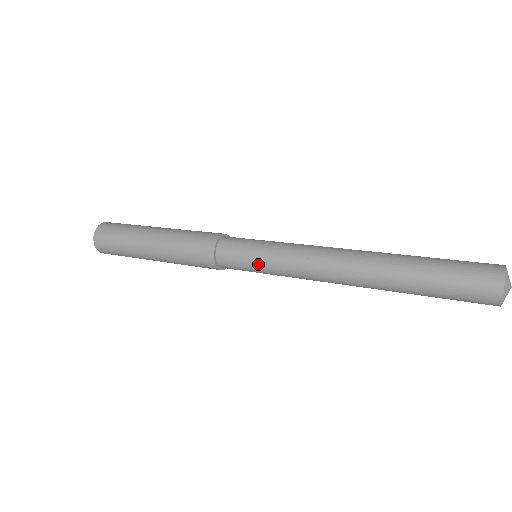
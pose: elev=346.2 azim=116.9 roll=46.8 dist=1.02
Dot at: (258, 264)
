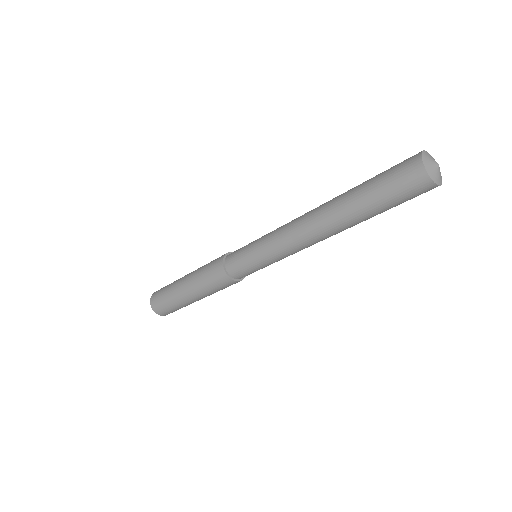
Dot at: (257, 262)
